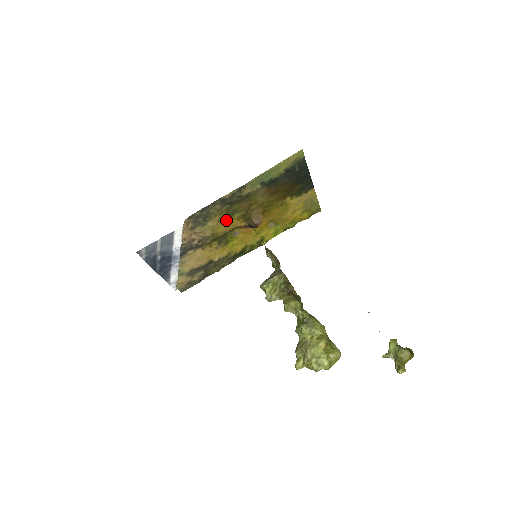
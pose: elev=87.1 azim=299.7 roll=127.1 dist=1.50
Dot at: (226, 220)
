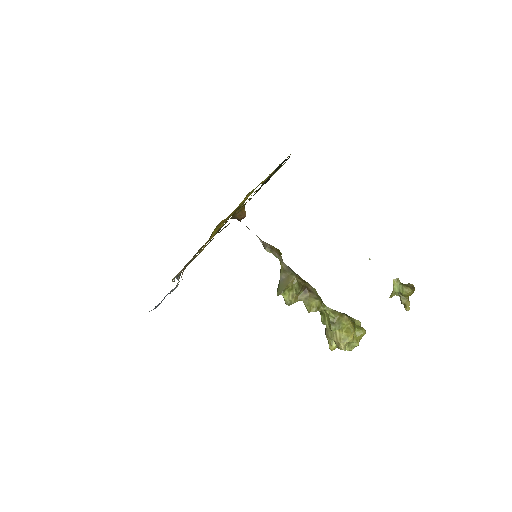
Dot at: occluded
